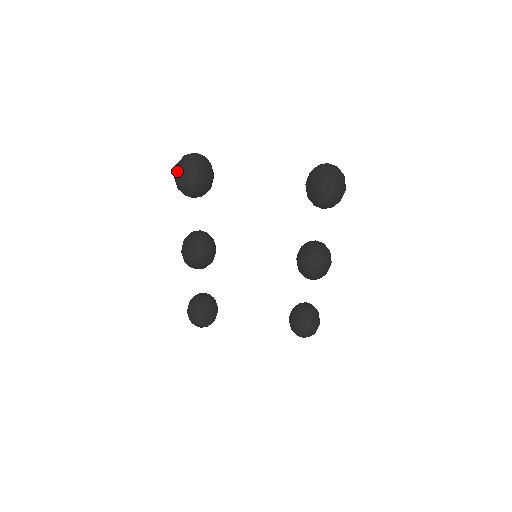
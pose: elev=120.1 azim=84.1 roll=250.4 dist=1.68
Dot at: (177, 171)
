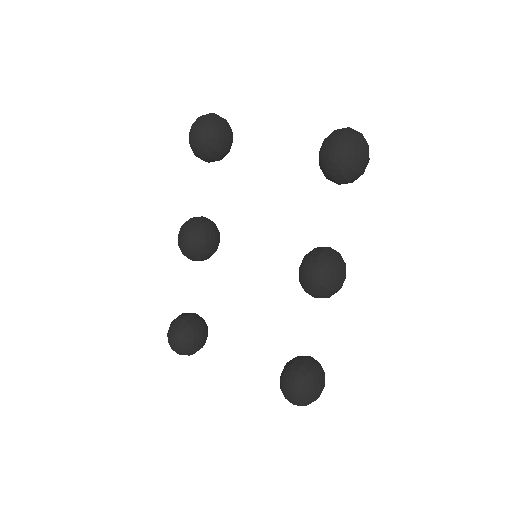
Dot at: (193, 123)
